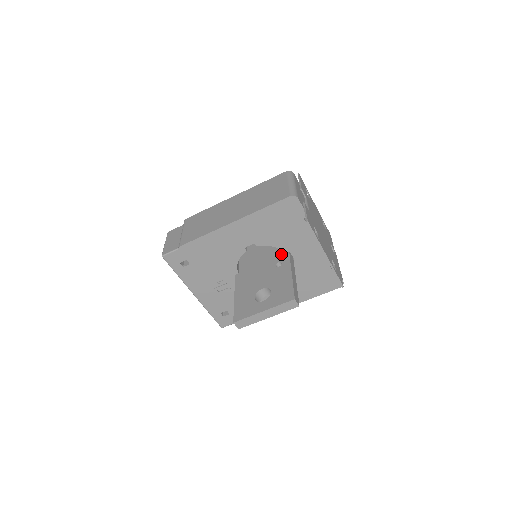
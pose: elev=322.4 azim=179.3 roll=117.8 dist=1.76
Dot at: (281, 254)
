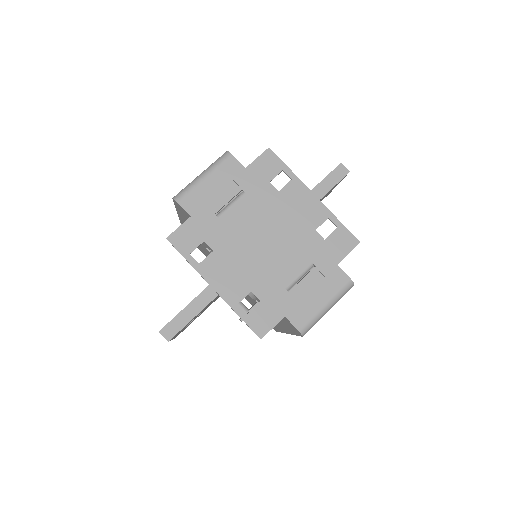
Dot at: occluded
